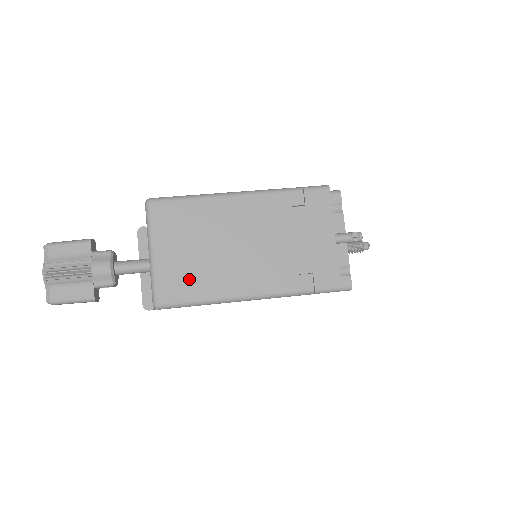
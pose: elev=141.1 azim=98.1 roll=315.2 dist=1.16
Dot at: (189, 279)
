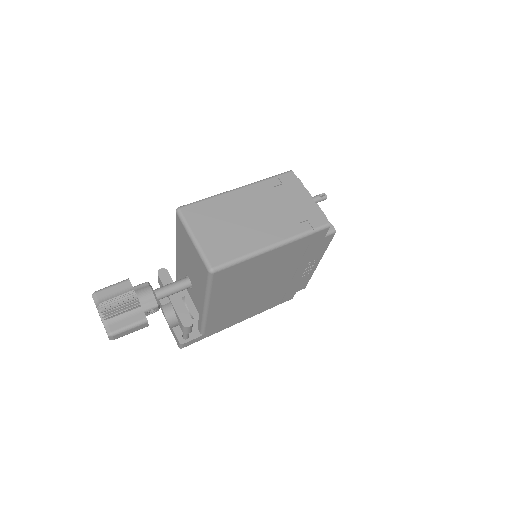
Dot at: (227, 246)
